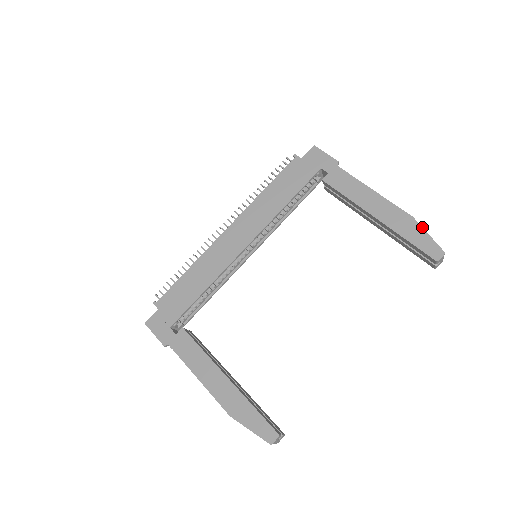
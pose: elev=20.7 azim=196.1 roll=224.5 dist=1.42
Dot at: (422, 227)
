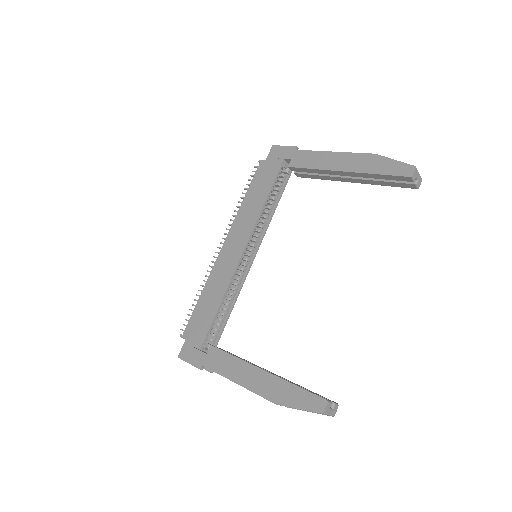
Dot at: (386, 157)
